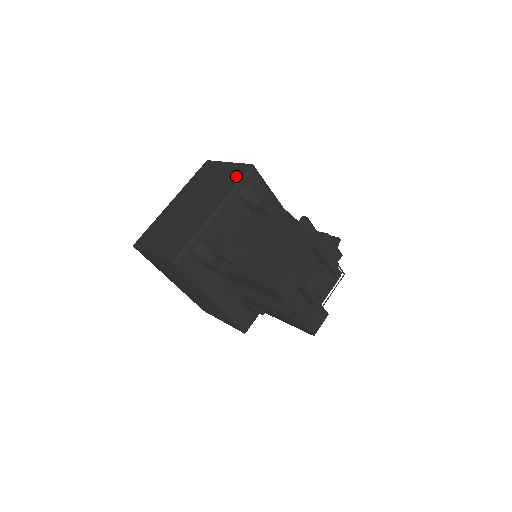
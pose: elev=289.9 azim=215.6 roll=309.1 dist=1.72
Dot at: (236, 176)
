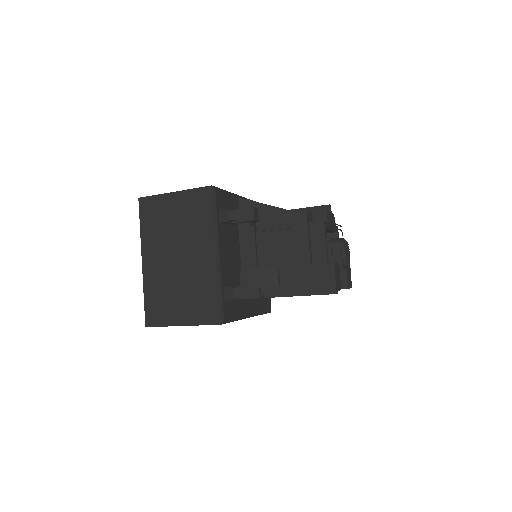
Dot at: (204, 206)
